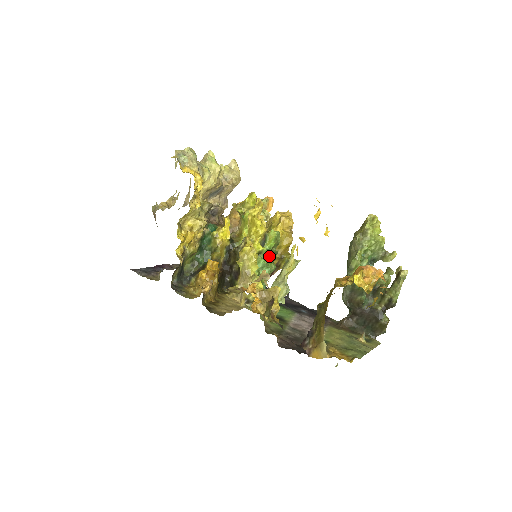
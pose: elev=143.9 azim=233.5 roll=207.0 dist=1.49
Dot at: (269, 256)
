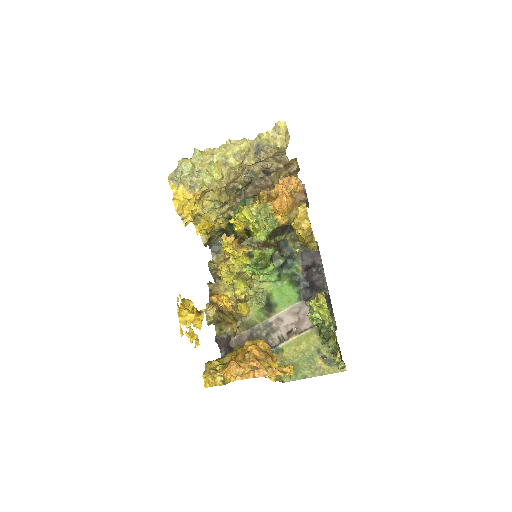
Dot at: (254, 268)
